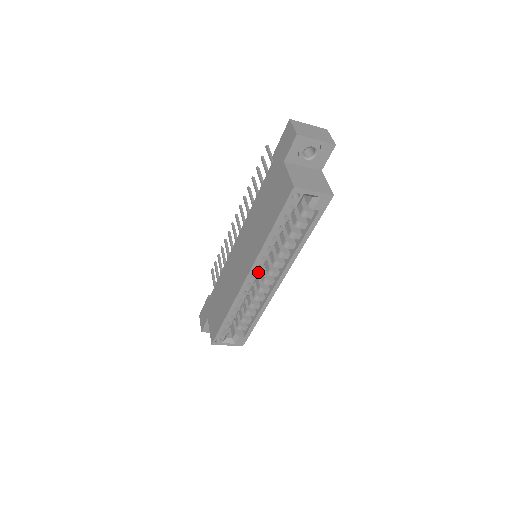
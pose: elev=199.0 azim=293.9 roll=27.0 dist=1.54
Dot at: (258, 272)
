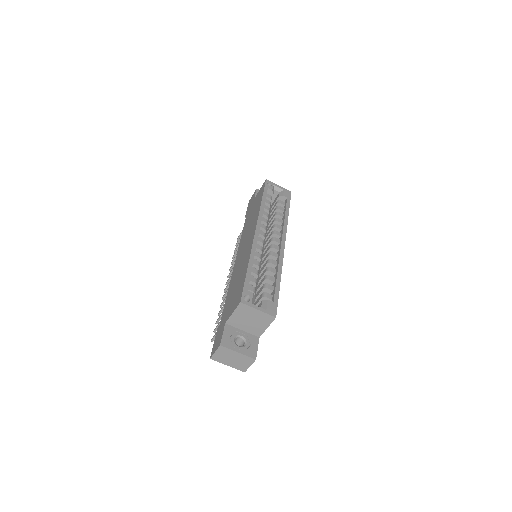
Dot at: (263, 234)
